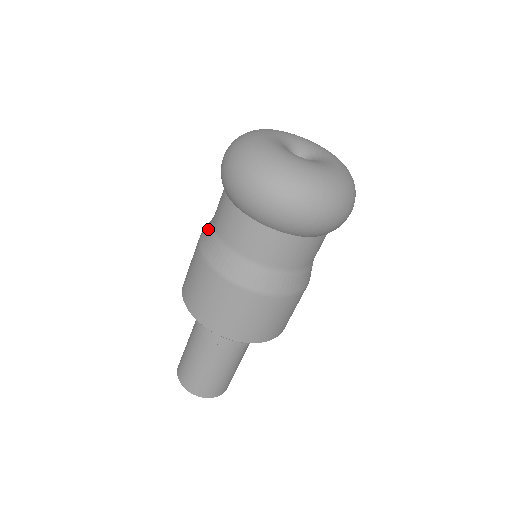
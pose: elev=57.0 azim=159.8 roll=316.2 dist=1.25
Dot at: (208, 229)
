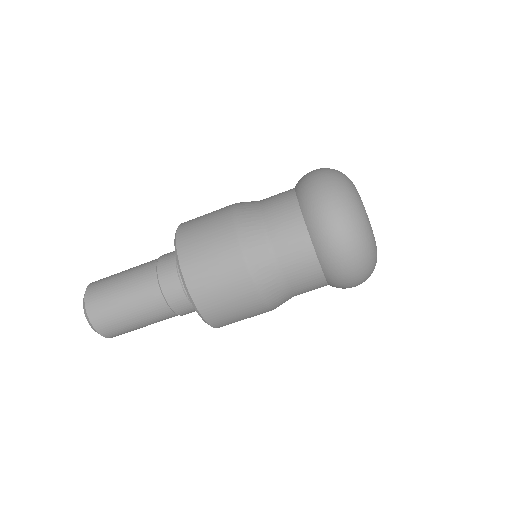
Dot at: (252, 211)
